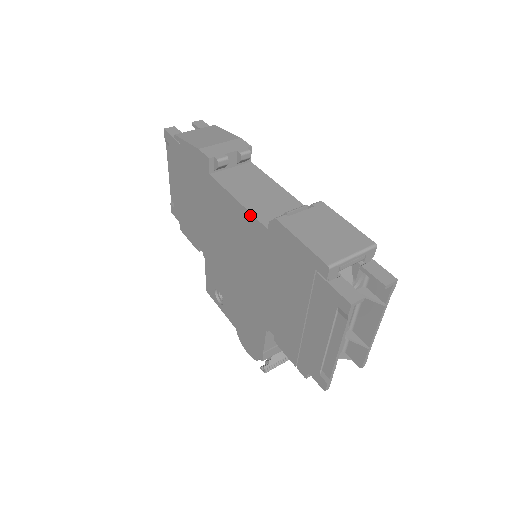
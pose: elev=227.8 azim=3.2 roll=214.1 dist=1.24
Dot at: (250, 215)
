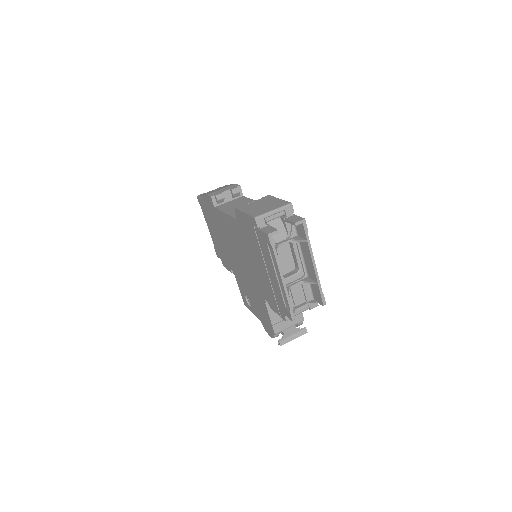
Dot at: (230, 217)
